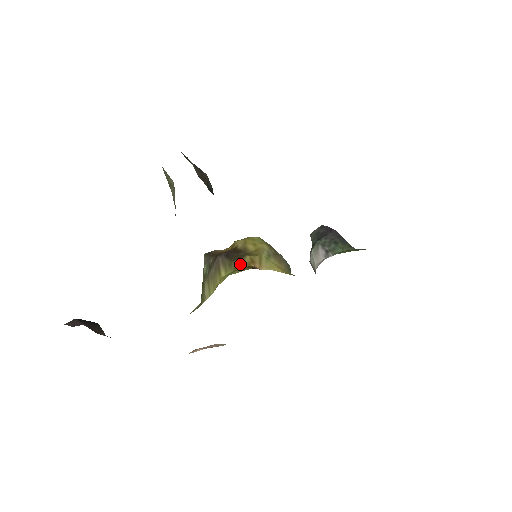
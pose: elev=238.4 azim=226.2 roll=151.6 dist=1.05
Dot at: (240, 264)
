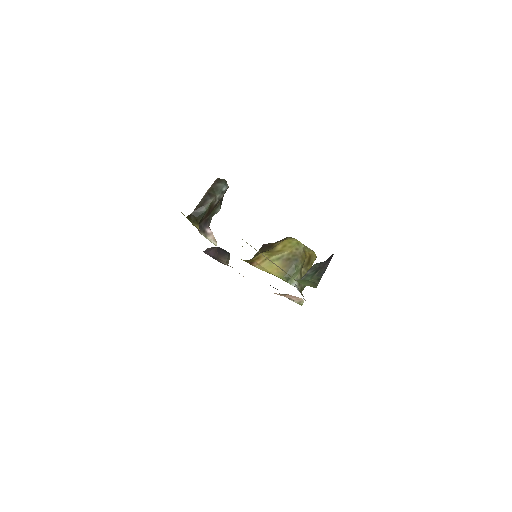
Dot at: (255, 256)
